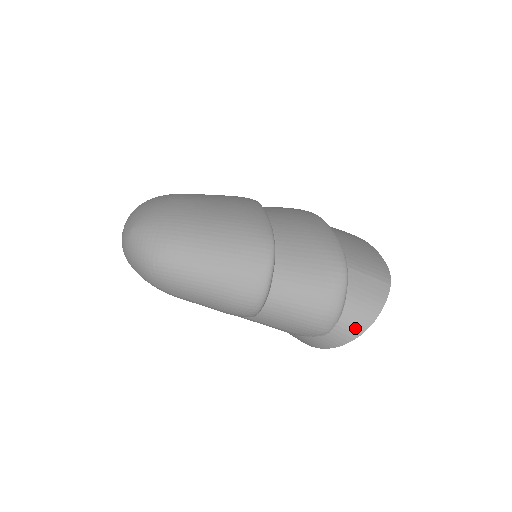
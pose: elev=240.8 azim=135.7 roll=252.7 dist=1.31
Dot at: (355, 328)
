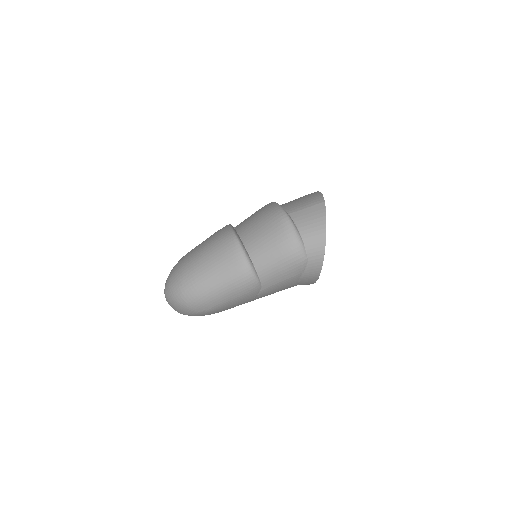
Dot at: (318, 243)
